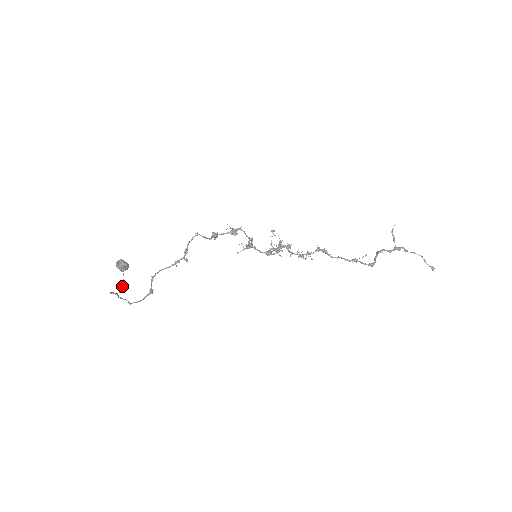
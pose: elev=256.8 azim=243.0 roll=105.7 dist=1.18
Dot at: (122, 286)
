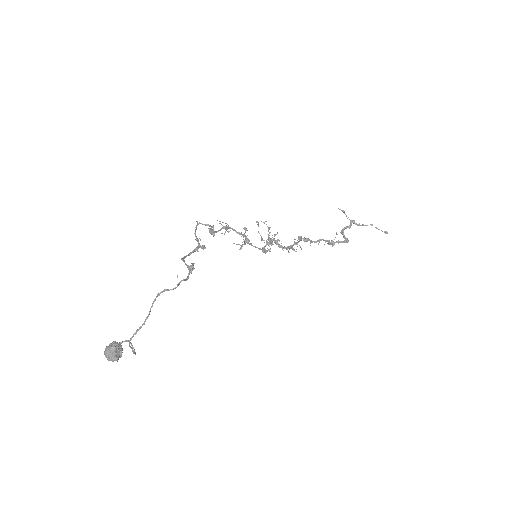
Dot at: occluded
